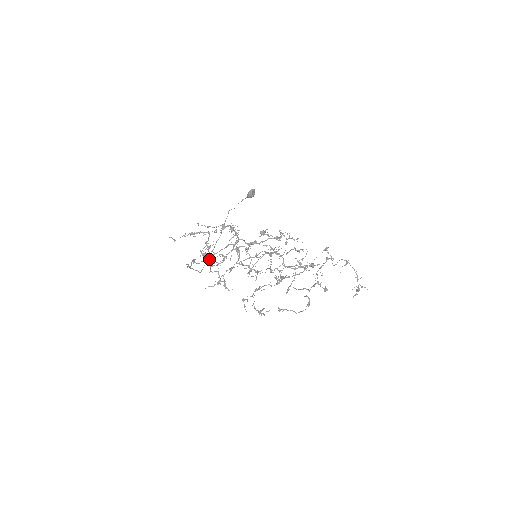
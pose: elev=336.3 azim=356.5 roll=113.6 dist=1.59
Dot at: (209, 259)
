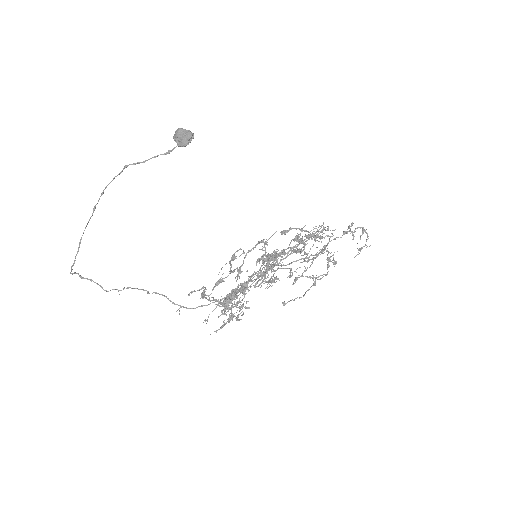
Dot at: occluded
